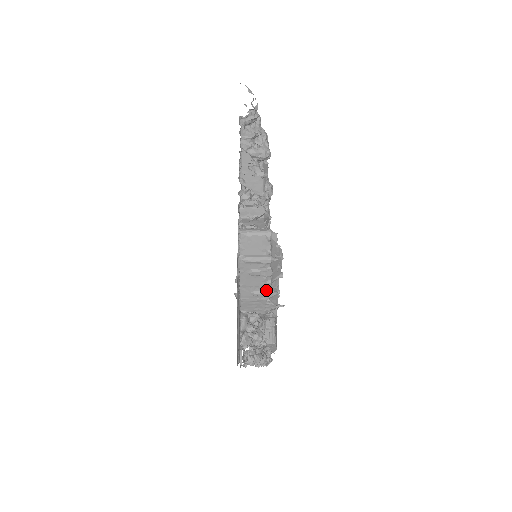
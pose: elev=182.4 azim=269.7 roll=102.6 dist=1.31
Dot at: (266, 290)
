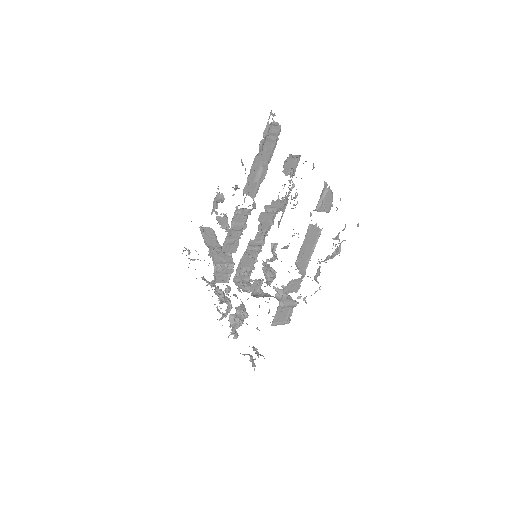
Dot at: occluded
